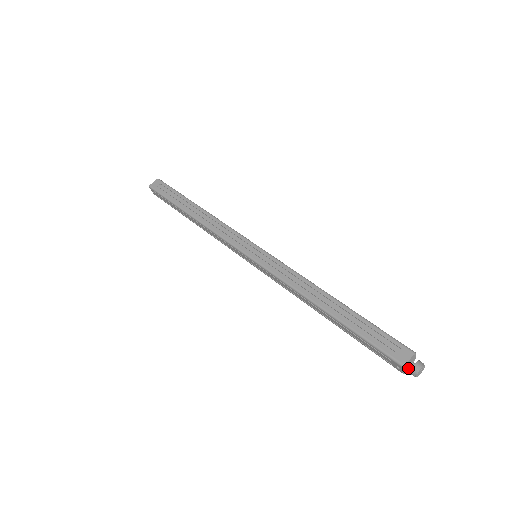
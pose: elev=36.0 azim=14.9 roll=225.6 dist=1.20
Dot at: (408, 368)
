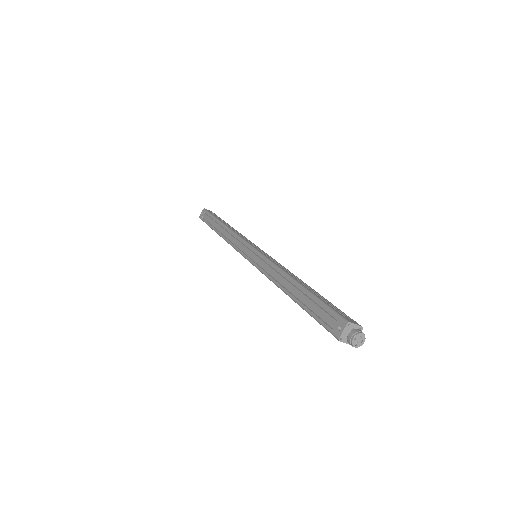
Dot at: (344, 342)
